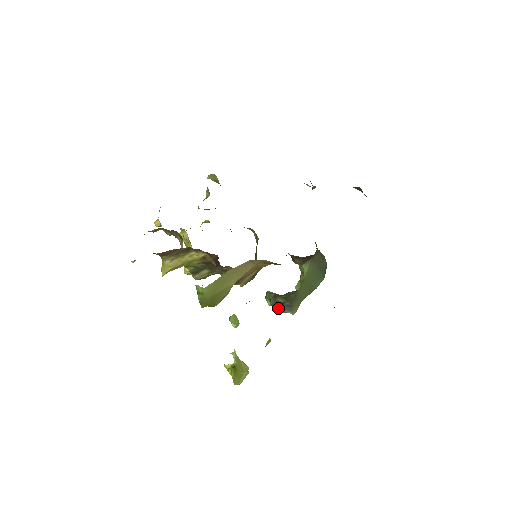
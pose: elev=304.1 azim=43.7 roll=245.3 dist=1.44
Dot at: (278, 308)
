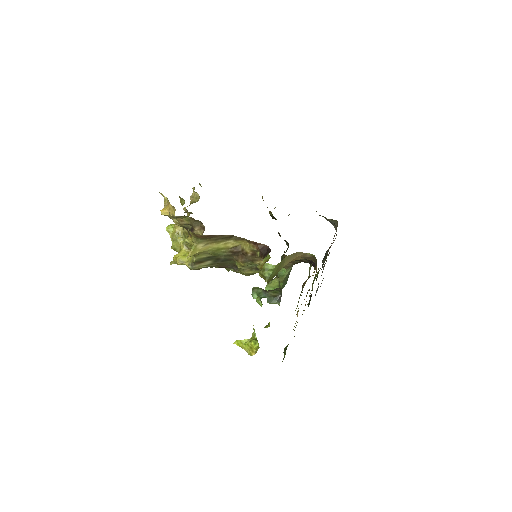
Dot at: (270, 300)
